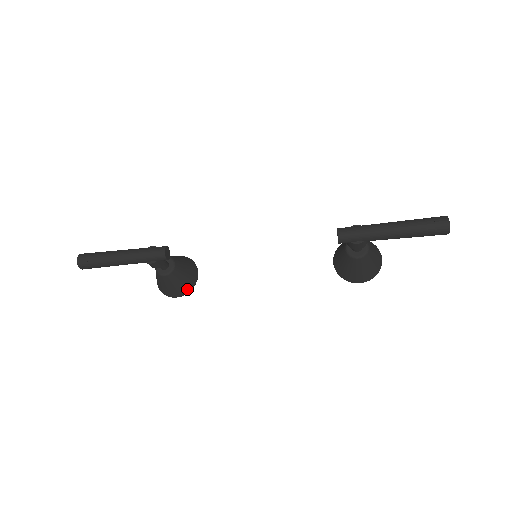
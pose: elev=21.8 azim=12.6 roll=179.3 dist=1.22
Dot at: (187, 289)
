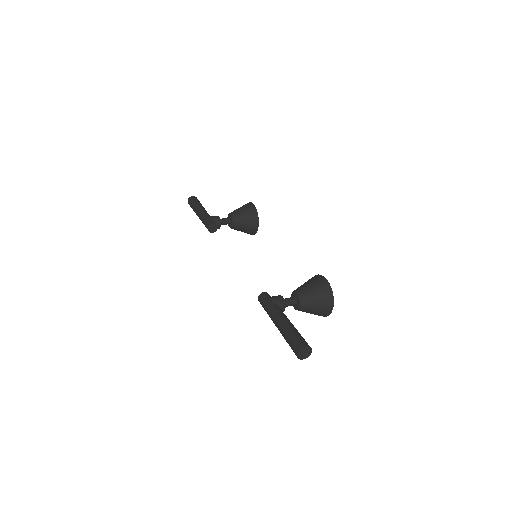
Dot at: (251, 234)
